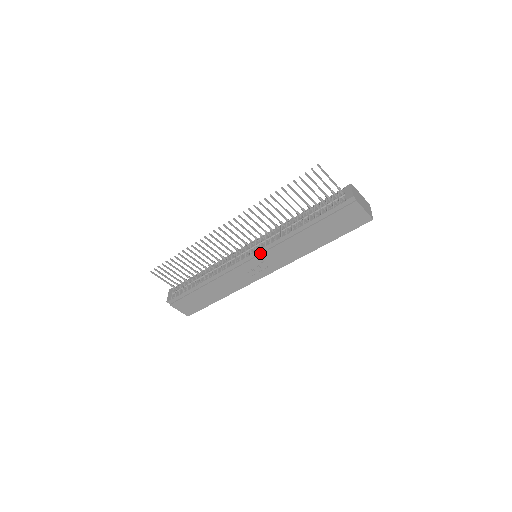
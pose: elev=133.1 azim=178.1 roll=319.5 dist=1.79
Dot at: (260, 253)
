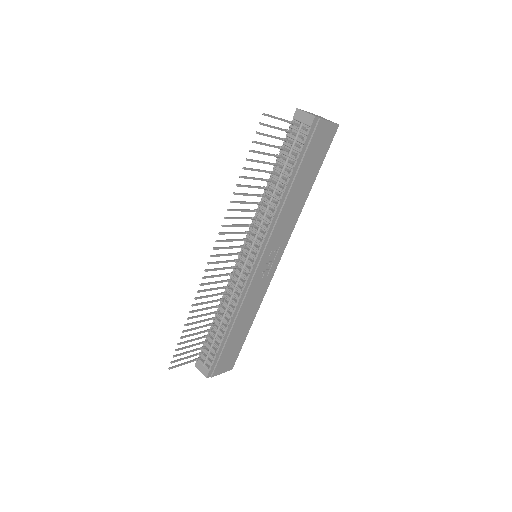
Dot at: (263, 249)
